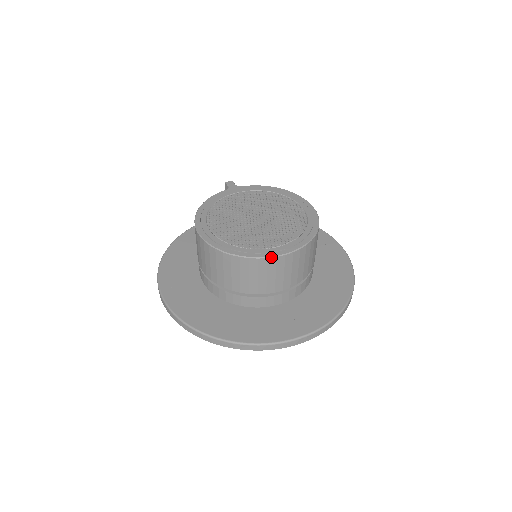
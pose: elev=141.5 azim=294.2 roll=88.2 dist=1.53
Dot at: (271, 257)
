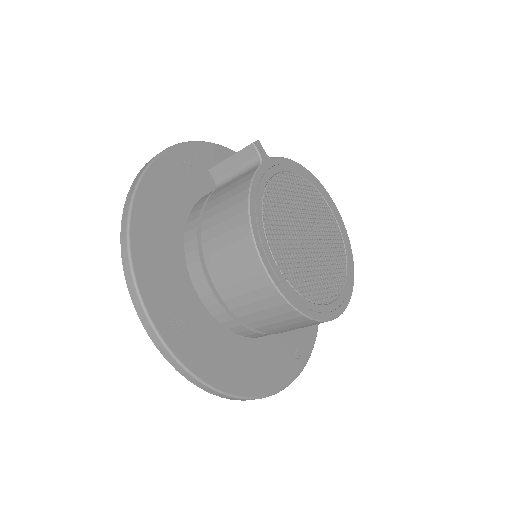
Dot at: occluded
